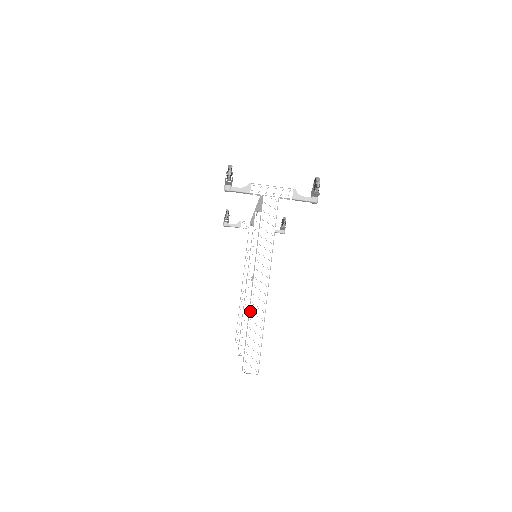
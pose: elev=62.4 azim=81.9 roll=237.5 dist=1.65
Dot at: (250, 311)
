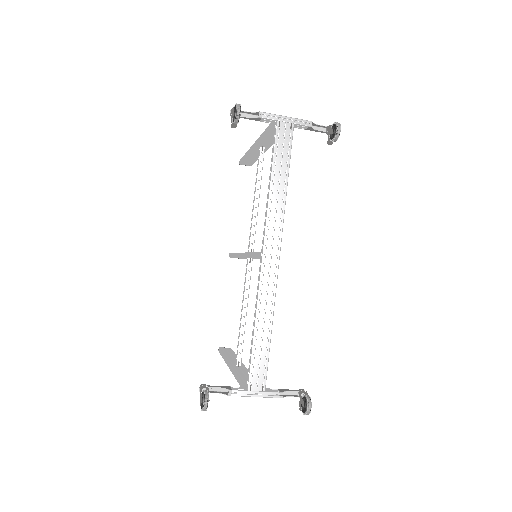
Dot at: occluded
